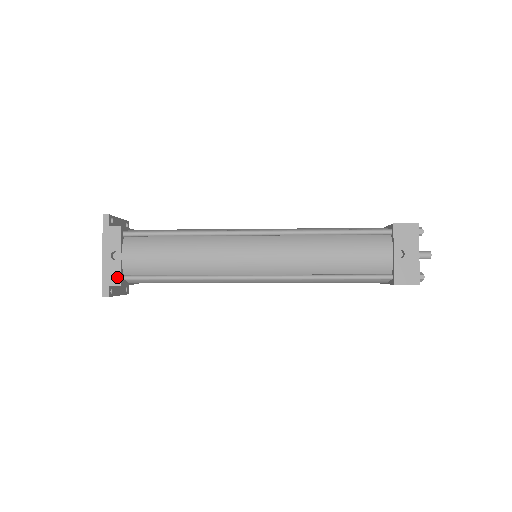
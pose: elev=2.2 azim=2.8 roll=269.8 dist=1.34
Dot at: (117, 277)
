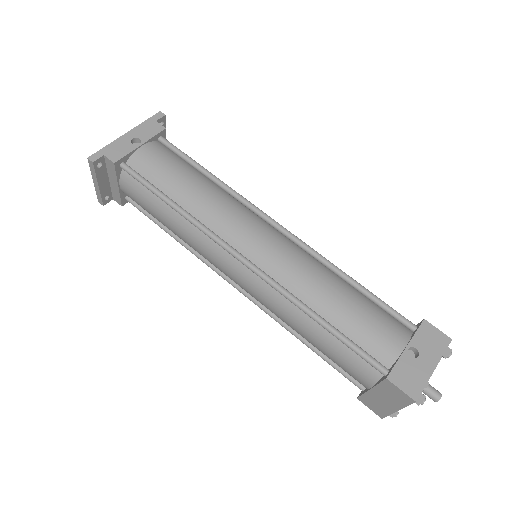
Dot at: (119, 155)
